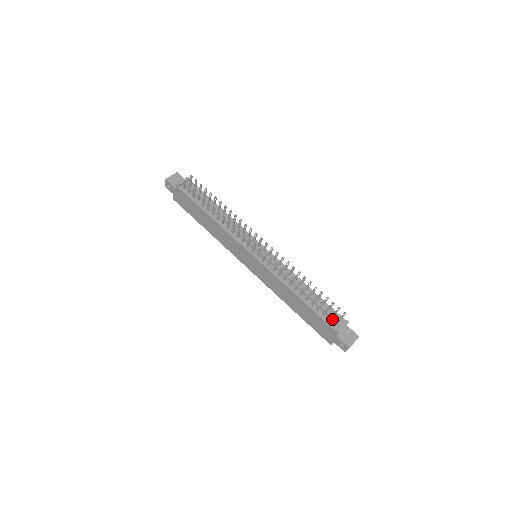
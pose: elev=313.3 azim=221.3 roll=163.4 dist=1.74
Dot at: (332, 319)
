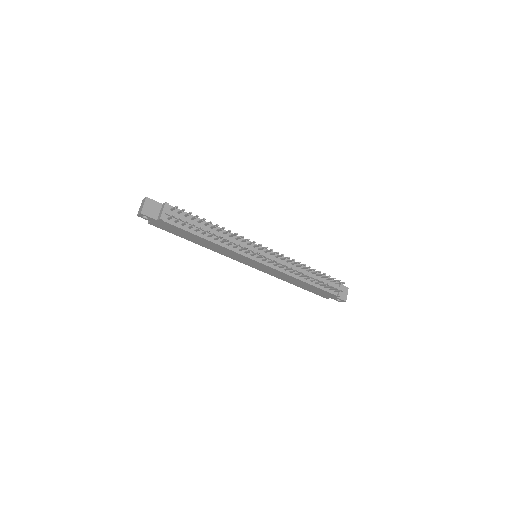
Dot at: (332, 287)
